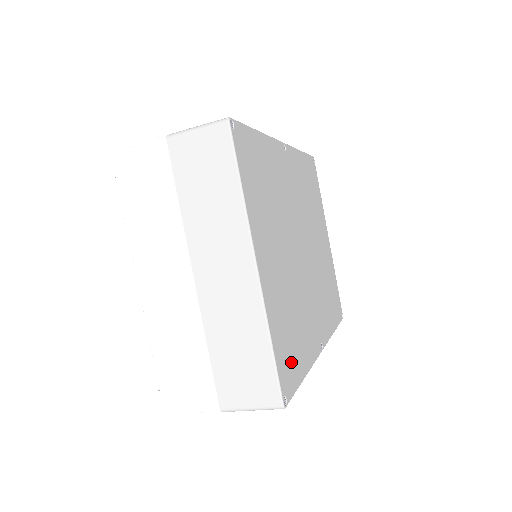
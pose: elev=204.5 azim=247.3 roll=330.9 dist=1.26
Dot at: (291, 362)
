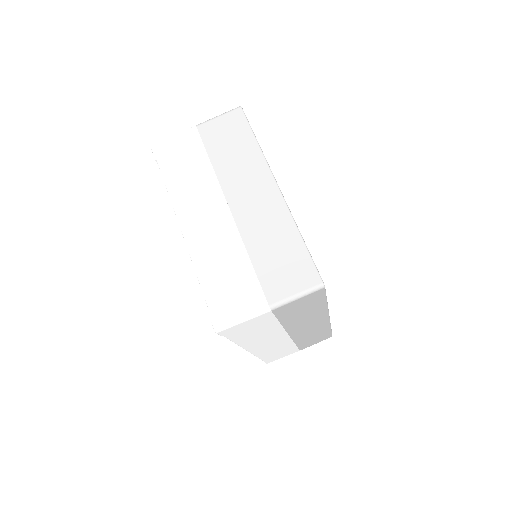
Dot at: occluded
